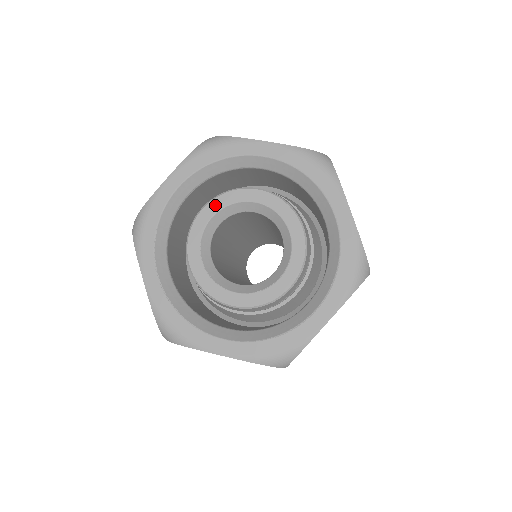
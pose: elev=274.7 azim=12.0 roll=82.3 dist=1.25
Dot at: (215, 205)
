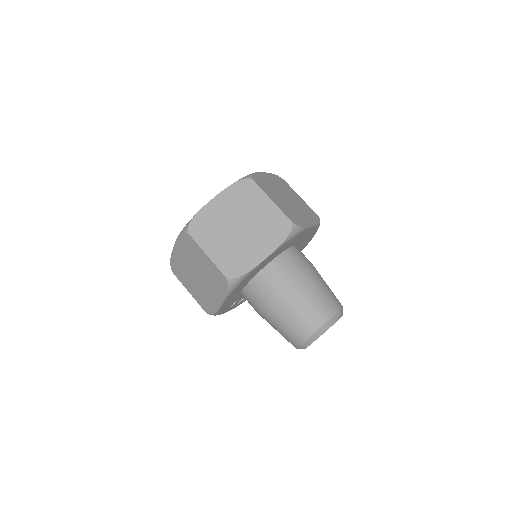
Dot at: occluded
